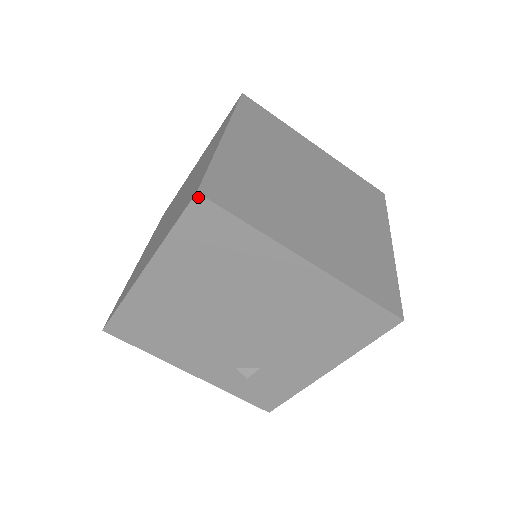
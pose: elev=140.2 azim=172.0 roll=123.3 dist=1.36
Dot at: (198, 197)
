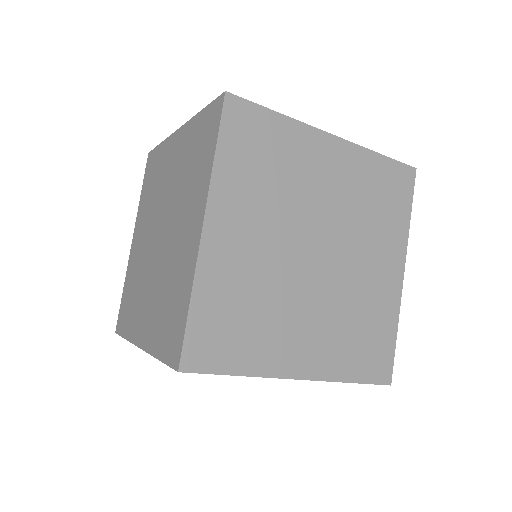
Dot at: (180, 371)
